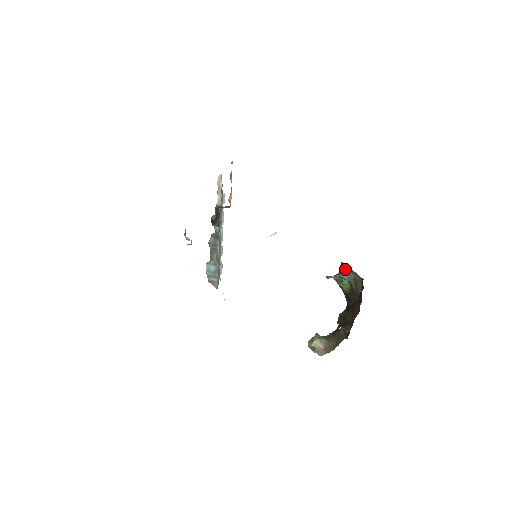
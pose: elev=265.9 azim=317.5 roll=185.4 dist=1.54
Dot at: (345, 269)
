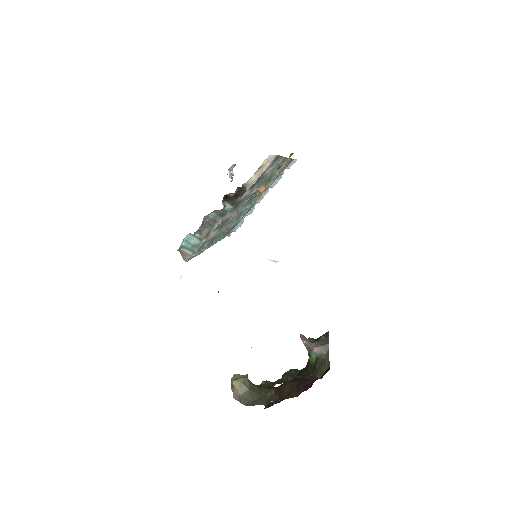
Dot at: (323, 343)
